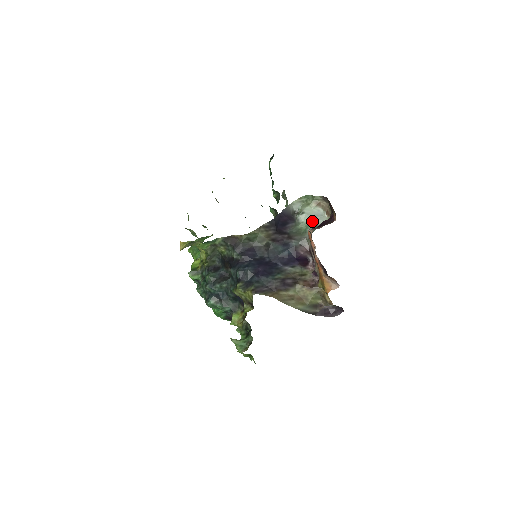
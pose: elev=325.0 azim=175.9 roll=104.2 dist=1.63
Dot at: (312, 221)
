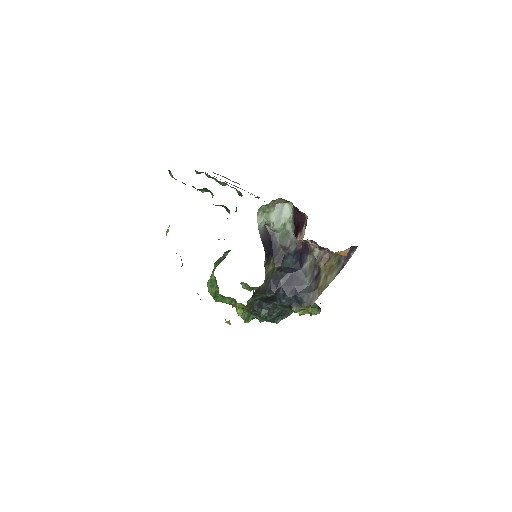
Dot at: (283, 220)
